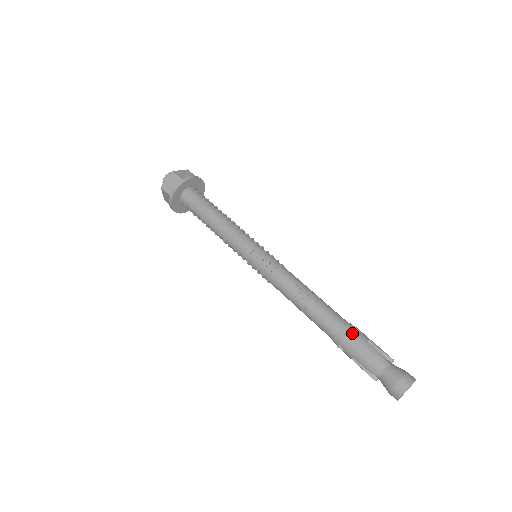
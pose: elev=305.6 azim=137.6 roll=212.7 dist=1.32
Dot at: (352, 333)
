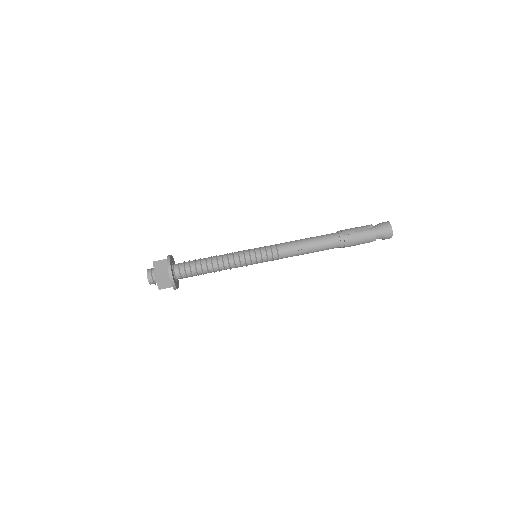
Dot at: (347, 238)
